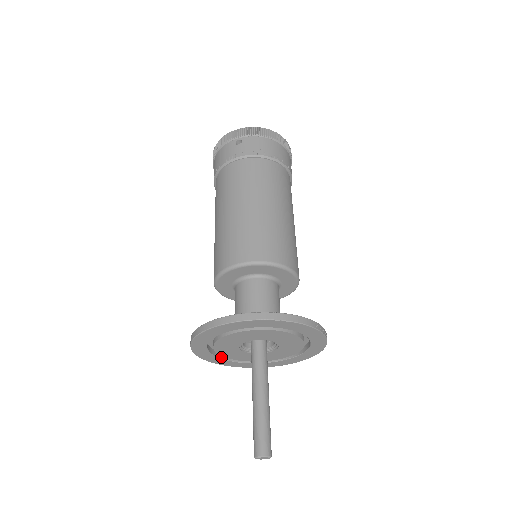
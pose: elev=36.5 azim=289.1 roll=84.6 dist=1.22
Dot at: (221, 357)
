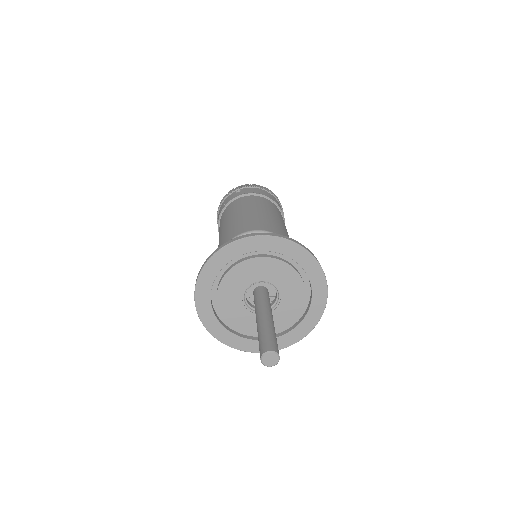
Dot at: (225, 327)
